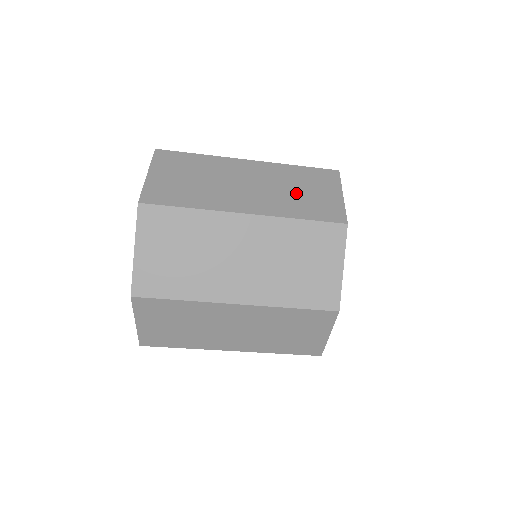
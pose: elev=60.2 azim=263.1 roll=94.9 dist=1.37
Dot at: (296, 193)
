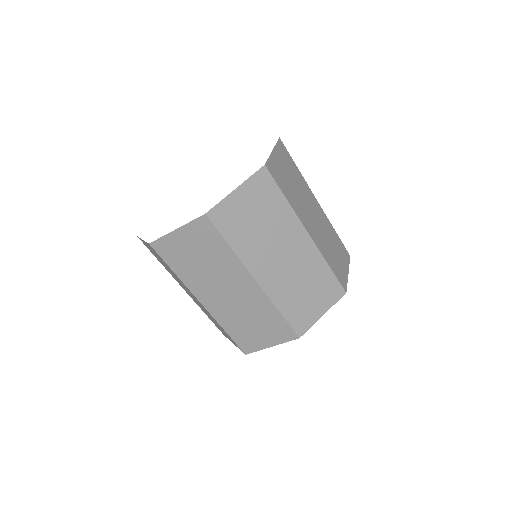
Dot at: (301, 290)
